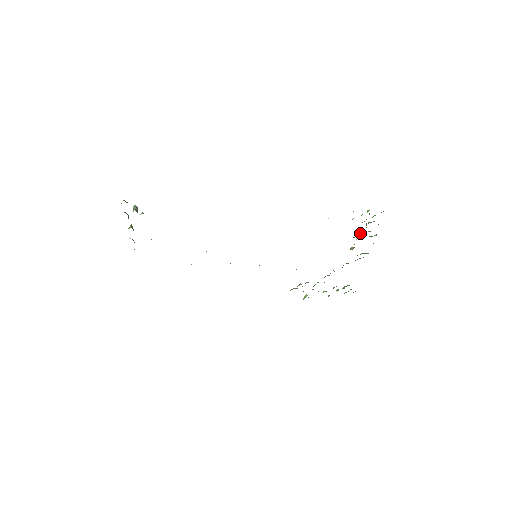
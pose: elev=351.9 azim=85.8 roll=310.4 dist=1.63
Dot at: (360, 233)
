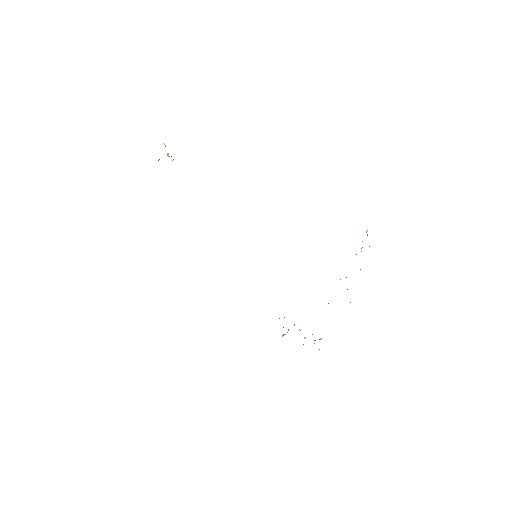
Dot at: occluded
